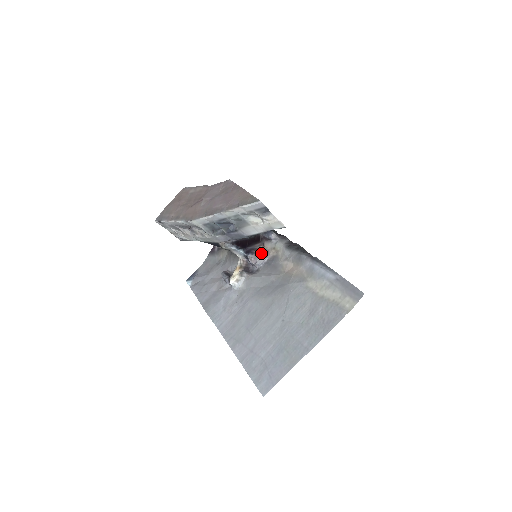
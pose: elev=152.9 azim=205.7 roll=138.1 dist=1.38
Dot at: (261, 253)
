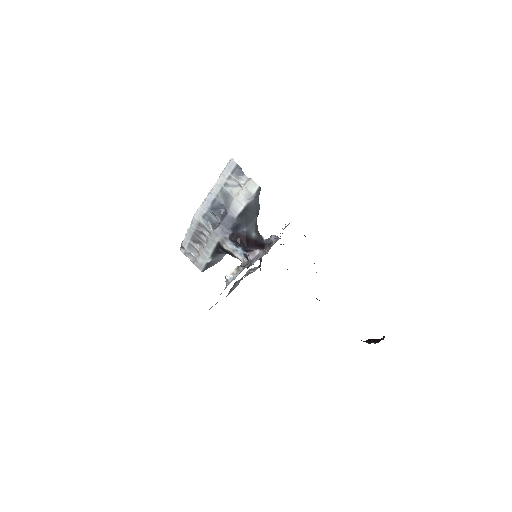
Dot at: (259, 250)
